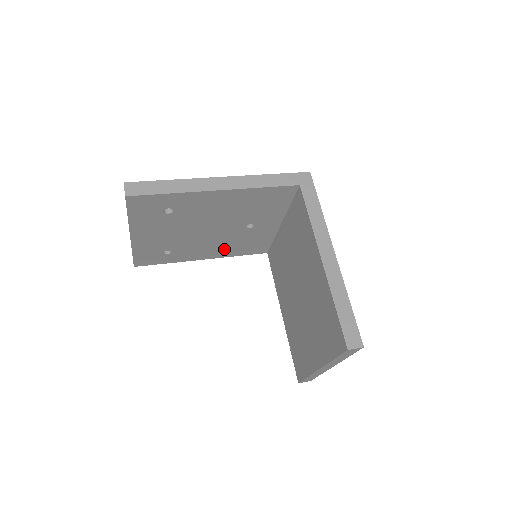
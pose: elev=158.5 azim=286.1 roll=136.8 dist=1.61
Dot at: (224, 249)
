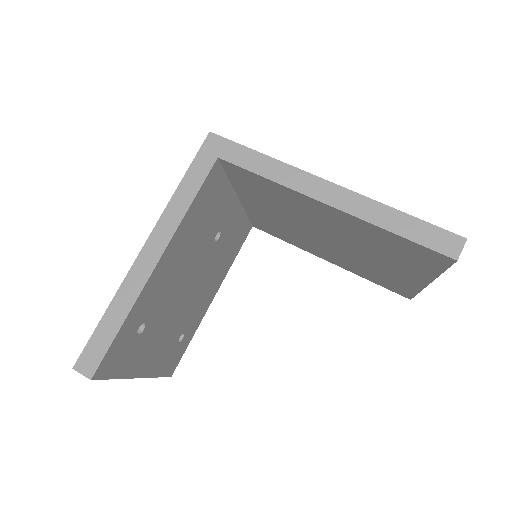
Dot at: (219, 273)
